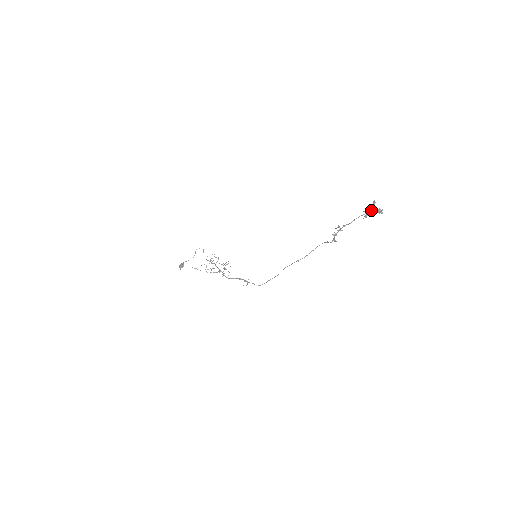
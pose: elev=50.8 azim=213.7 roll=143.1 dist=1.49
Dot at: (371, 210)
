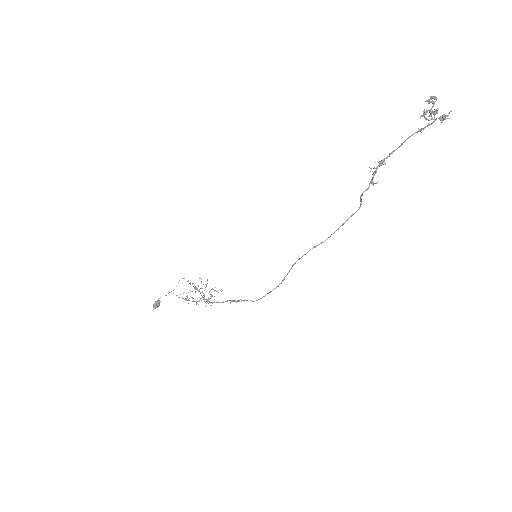
Dot at: (432, 111)
